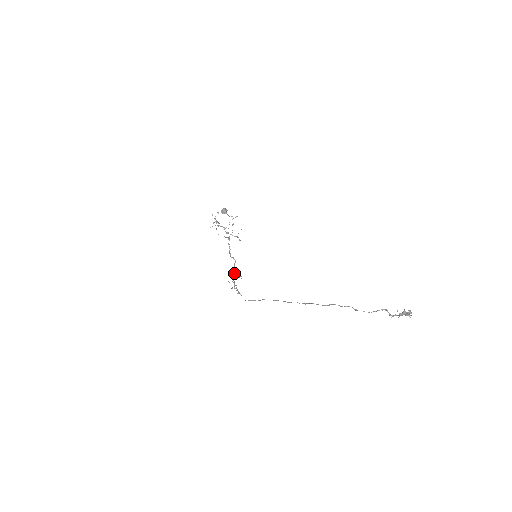
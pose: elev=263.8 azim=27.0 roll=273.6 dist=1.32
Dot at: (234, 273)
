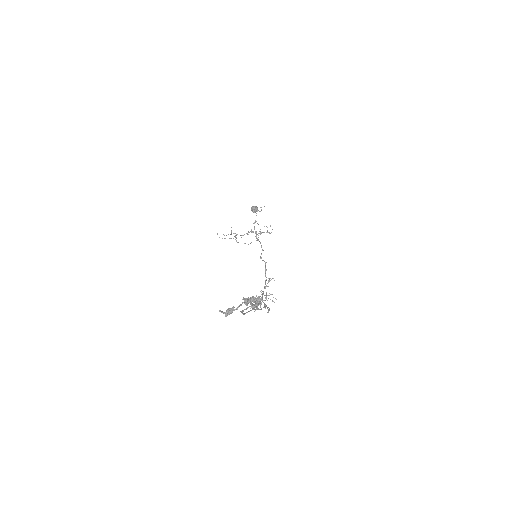
Dot at: (266, 279)
